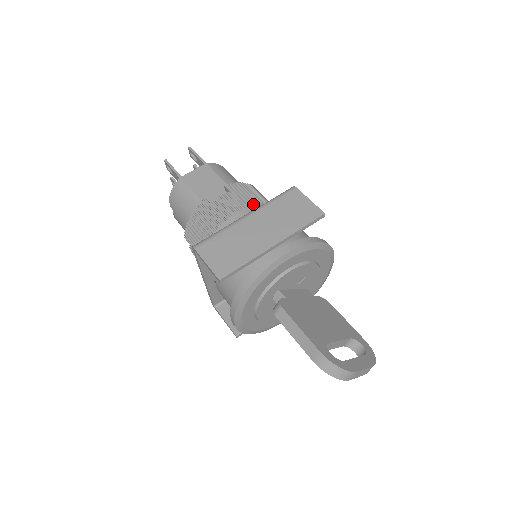
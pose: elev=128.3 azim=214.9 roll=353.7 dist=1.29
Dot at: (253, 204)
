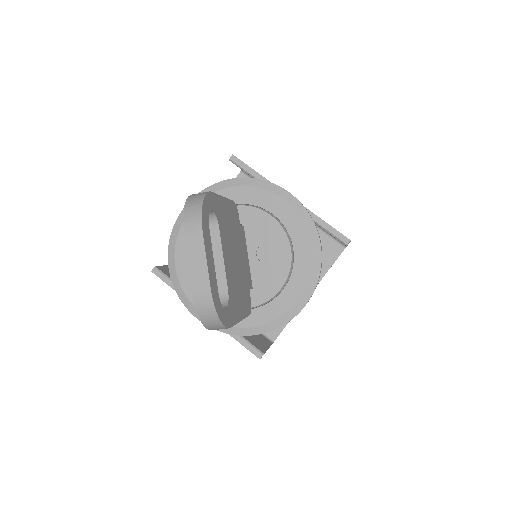
Dot at: occluded
